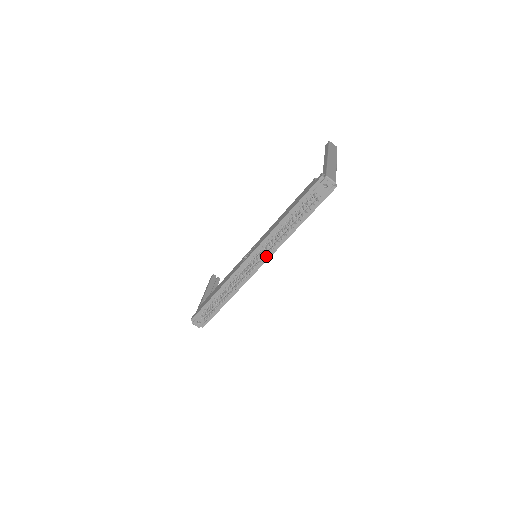
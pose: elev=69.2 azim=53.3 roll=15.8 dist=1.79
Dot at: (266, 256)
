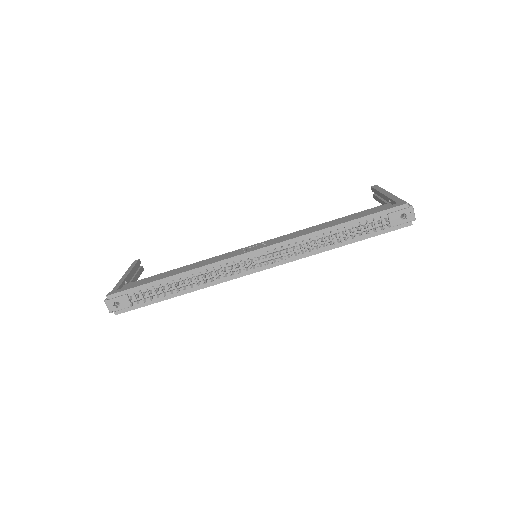
Dot at: (277, 261)
